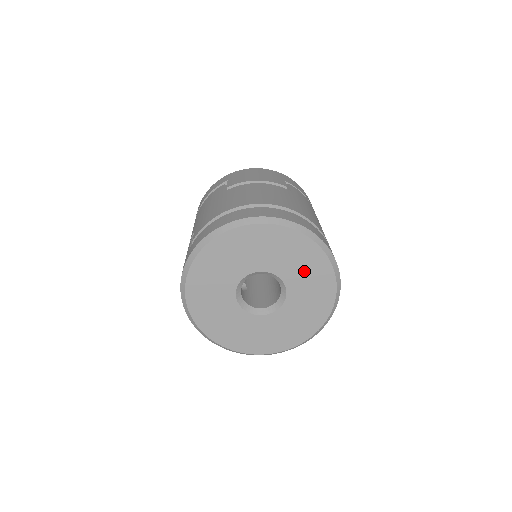
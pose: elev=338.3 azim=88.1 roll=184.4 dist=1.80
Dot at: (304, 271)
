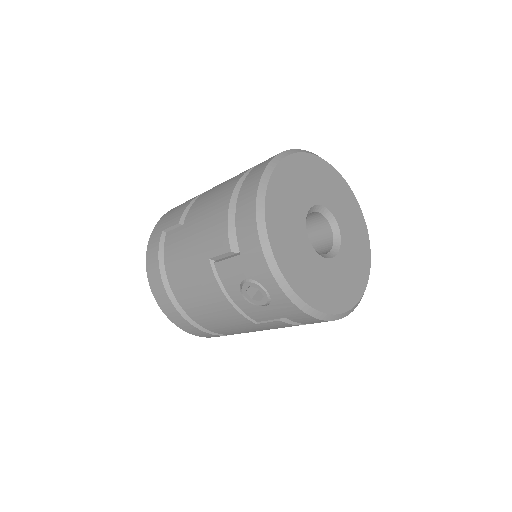
Dot at: (327, 187)
